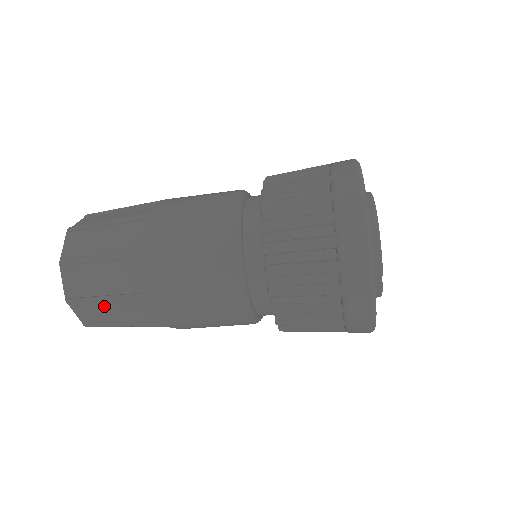
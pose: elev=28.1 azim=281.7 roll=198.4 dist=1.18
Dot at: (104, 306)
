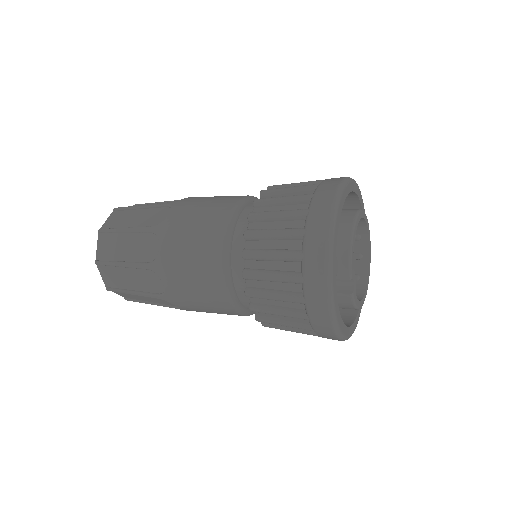
Dot at: (121, 272)
